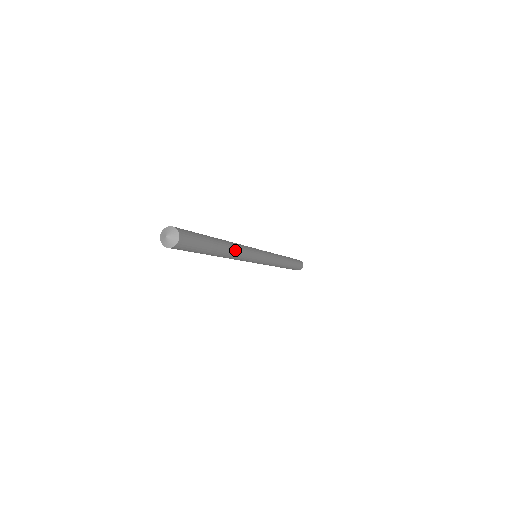
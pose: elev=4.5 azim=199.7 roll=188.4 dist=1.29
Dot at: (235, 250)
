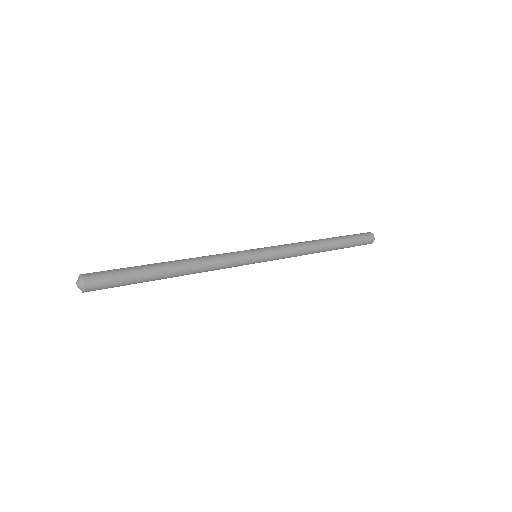
Dot at: (194, 272)
